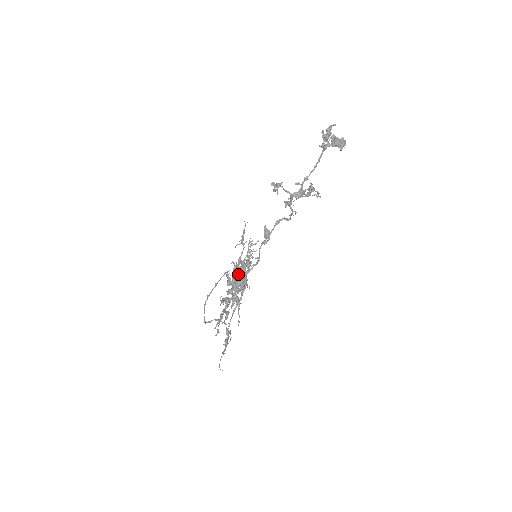
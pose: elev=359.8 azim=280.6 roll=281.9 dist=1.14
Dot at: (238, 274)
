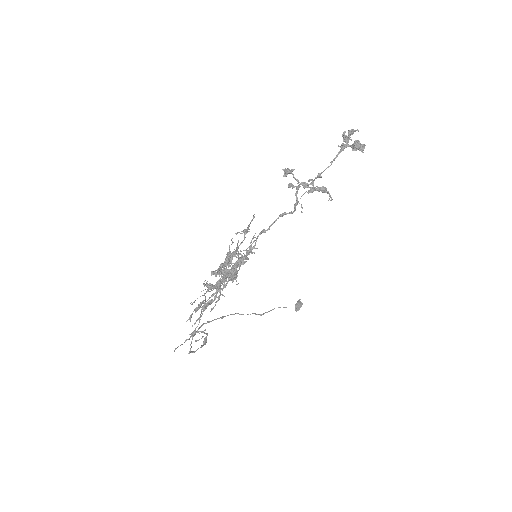
Dot at: (228, 256)
